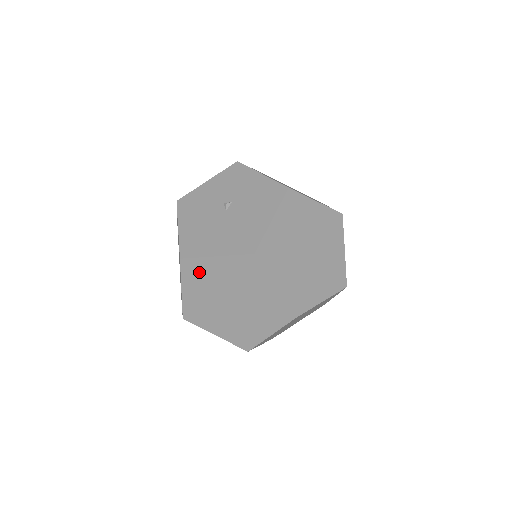
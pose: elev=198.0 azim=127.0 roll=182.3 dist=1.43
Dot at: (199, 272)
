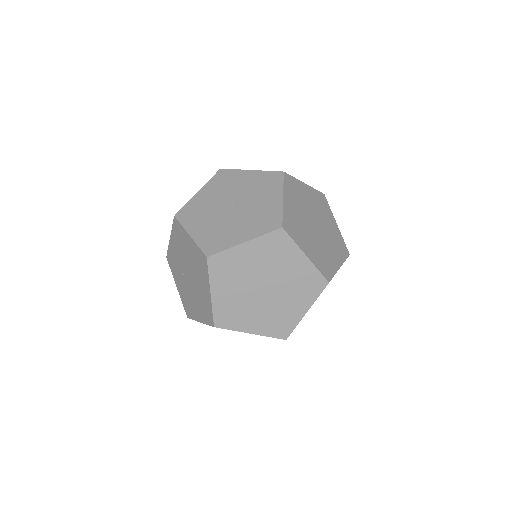
Dot at: (228, 266)
